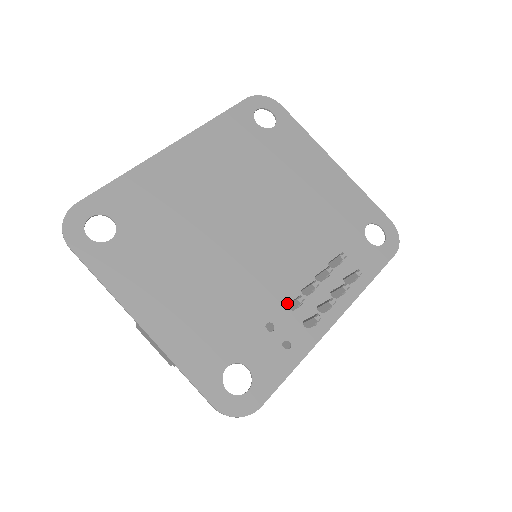
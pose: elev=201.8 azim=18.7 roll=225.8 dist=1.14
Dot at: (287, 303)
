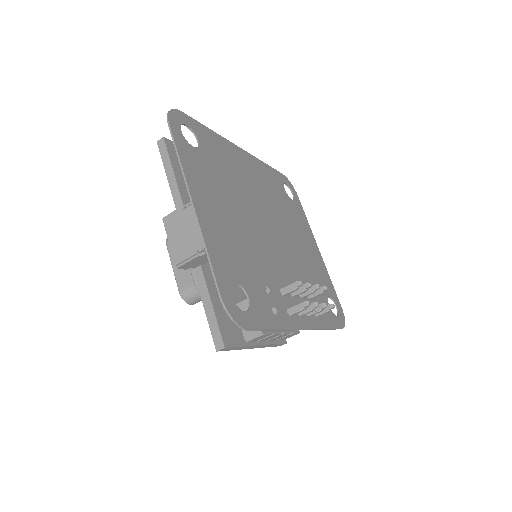
Dot at: occluded
